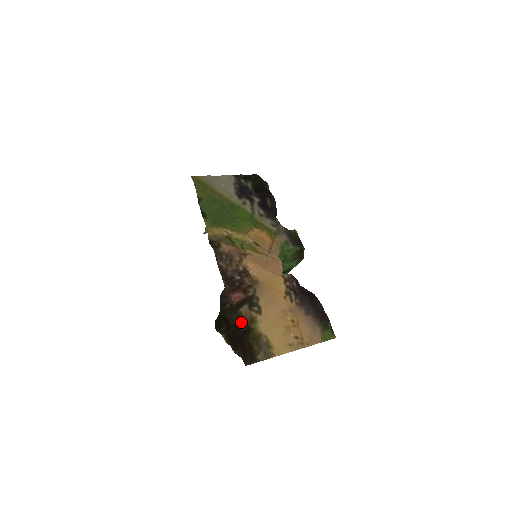
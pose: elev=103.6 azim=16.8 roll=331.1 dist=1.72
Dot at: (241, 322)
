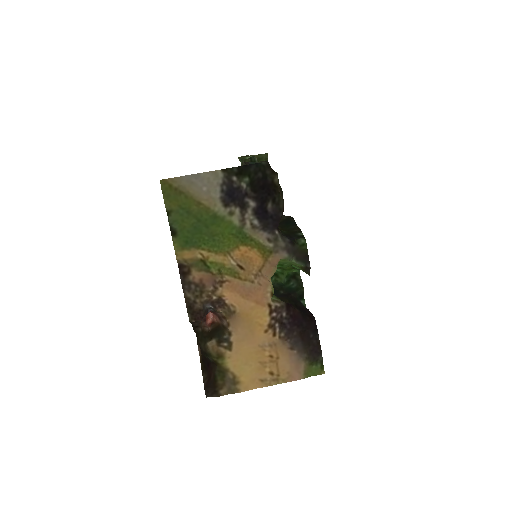
Dot at: (208, 354)
